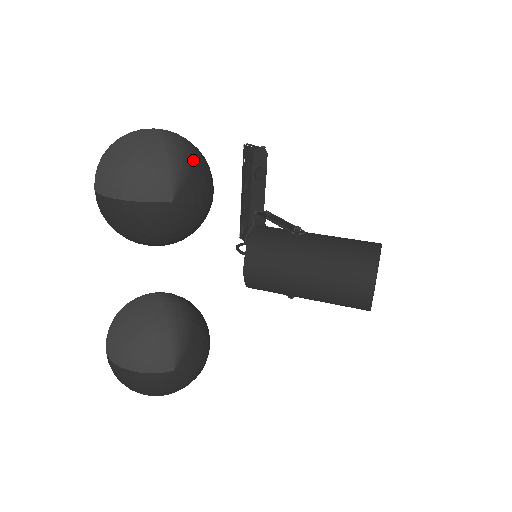
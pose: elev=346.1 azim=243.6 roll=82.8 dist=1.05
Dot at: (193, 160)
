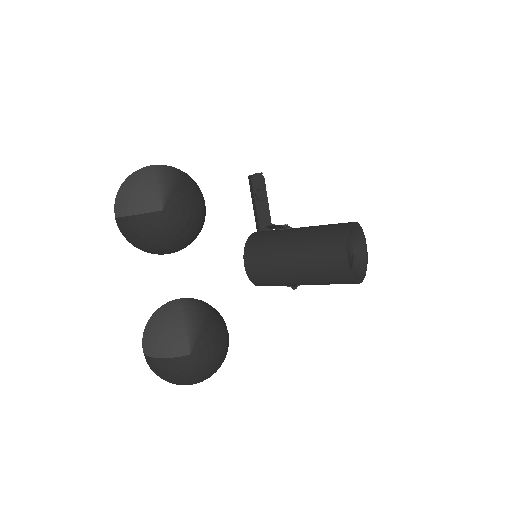
Dot at: (178, 179)
